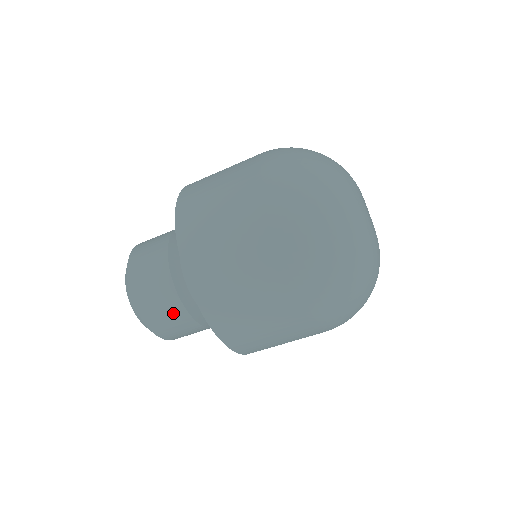
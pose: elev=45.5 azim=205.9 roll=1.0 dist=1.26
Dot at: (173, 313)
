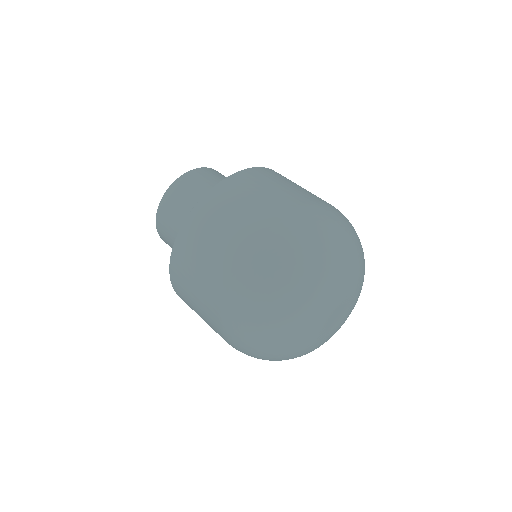
Dot at: occluded
